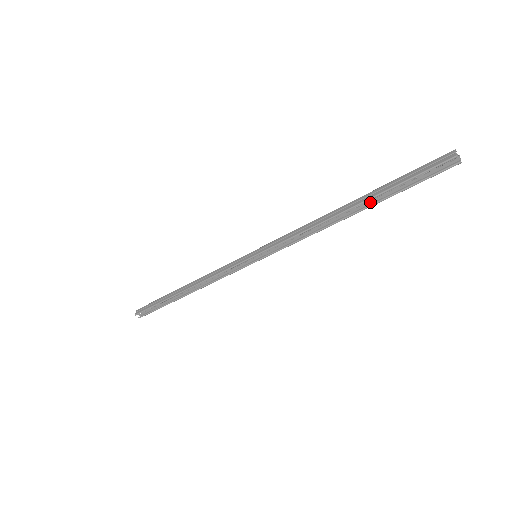
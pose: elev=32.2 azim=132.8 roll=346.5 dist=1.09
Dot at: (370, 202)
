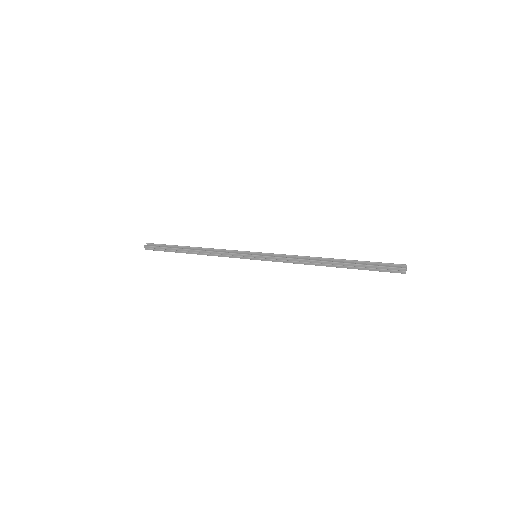
Dot at: (345, 263)
